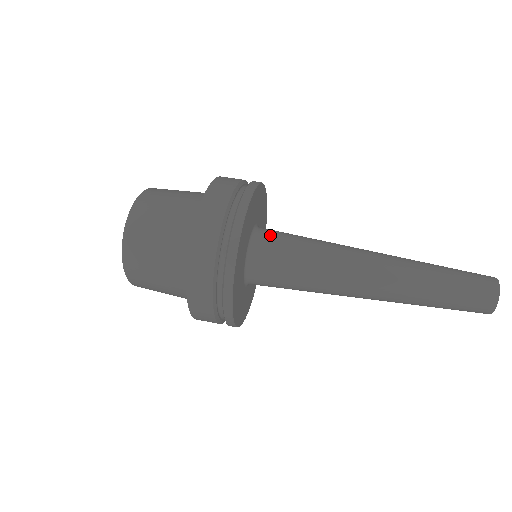
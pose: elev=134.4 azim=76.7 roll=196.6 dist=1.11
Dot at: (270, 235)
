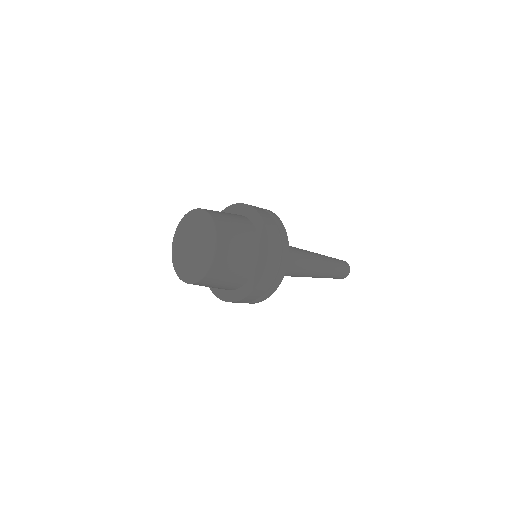
Dot at: occluded
